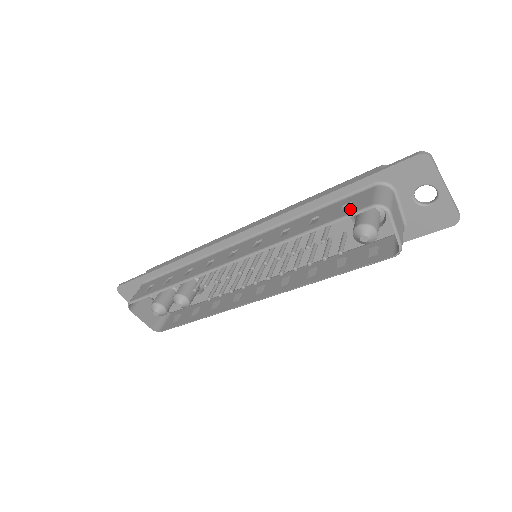
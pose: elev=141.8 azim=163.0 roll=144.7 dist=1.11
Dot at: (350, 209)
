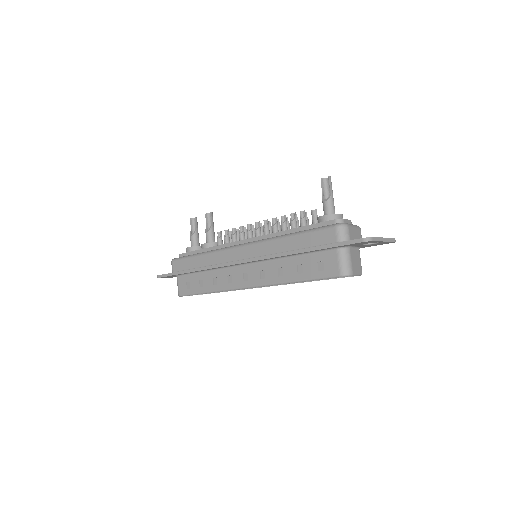
Dot at: (325, 272)
